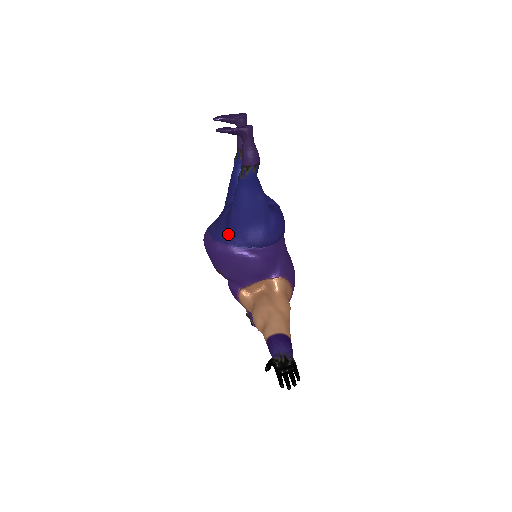
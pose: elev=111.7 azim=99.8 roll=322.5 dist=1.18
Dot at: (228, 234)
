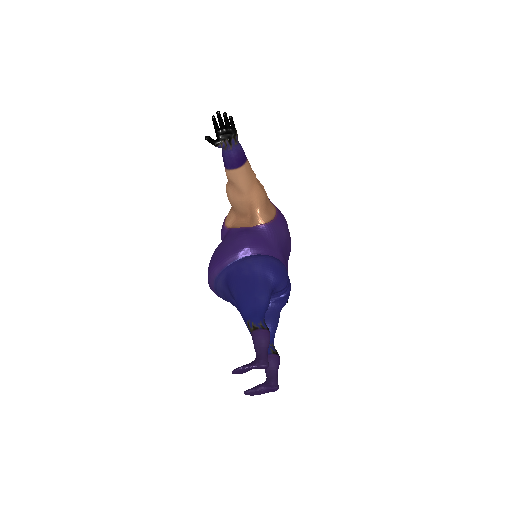
Dot at: occluded
